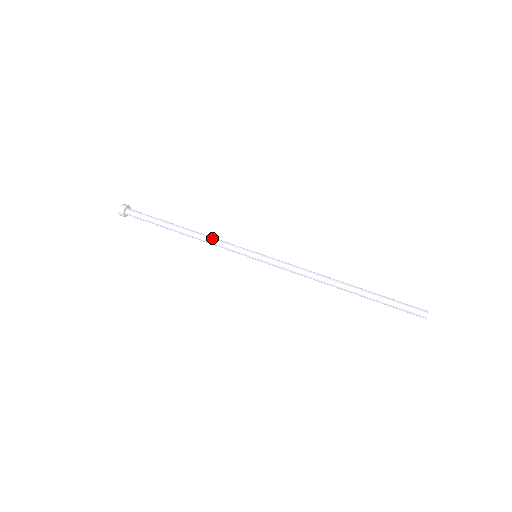
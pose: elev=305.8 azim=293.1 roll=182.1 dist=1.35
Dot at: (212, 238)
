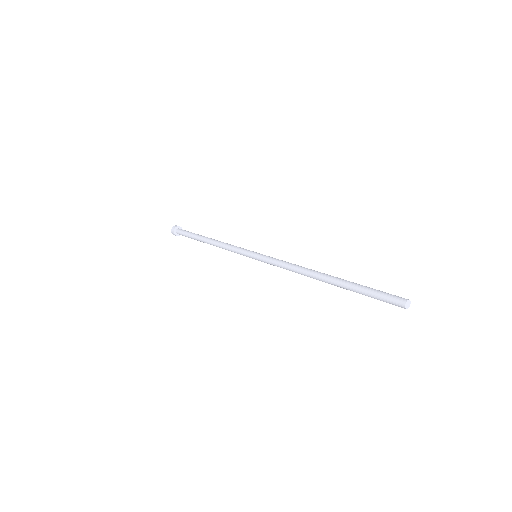
Dot at: (227, 243)
